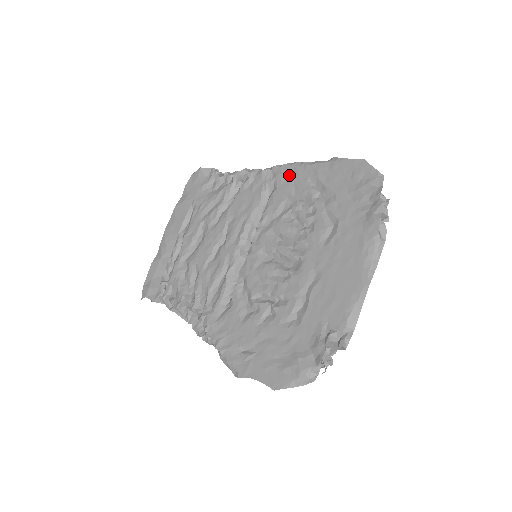
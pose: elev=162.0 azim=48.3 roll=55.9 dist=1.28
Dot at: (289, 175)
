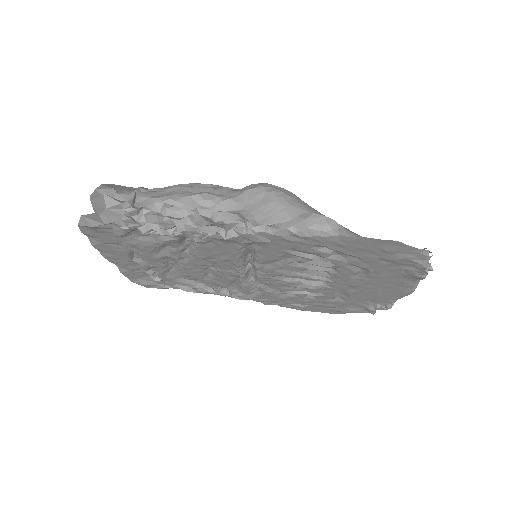
Dot at: (276, 242)
